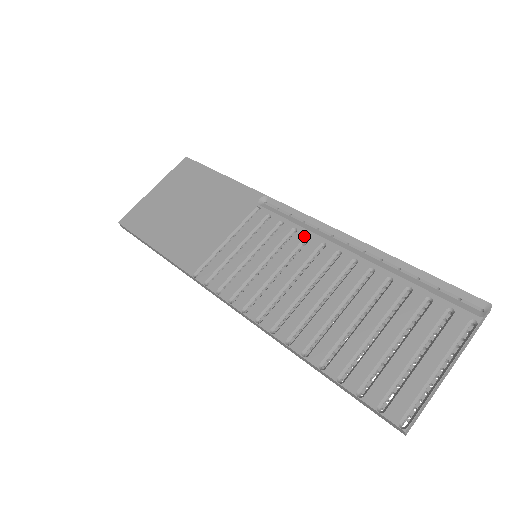
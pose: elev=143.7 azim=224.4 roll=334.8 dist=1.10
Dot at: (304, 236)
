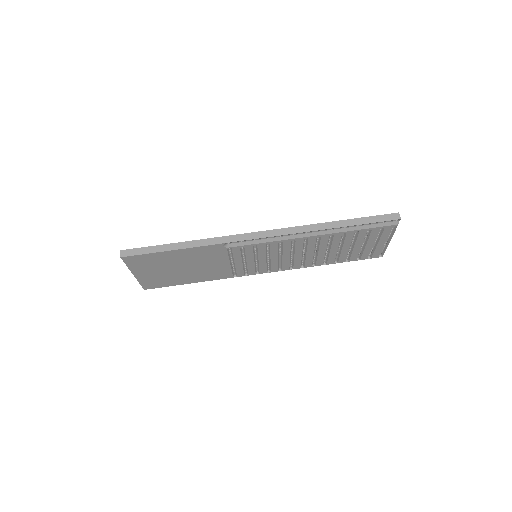
Dot at: (277, 244)
